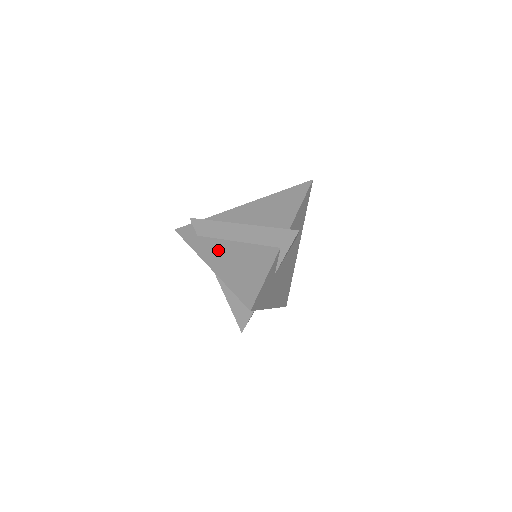
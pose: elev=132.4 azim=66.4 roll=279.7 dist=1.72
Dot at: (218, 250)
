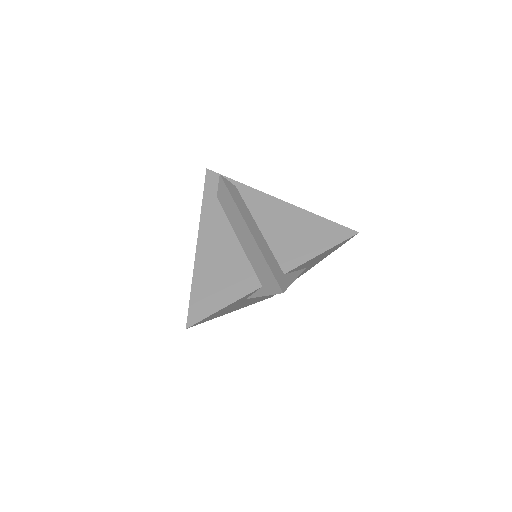
Dot at: (217, 233)
